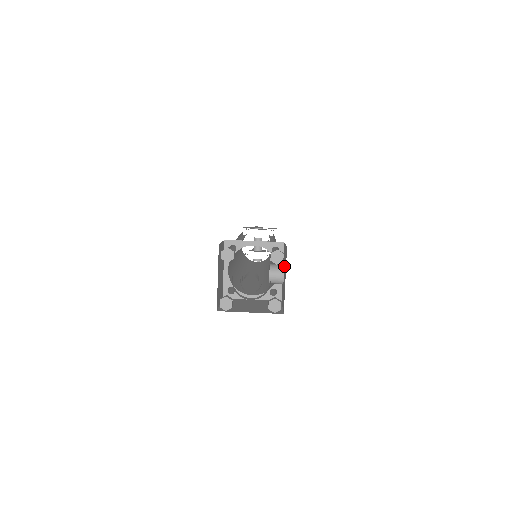
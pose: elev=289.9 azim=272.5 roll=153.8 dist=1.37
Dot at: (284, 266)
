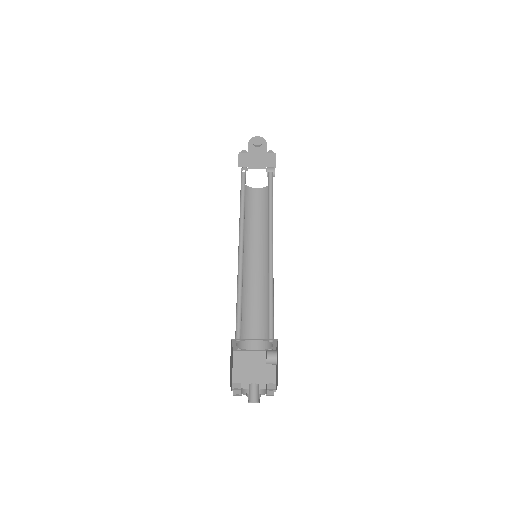
Dot at: (277, 364)
